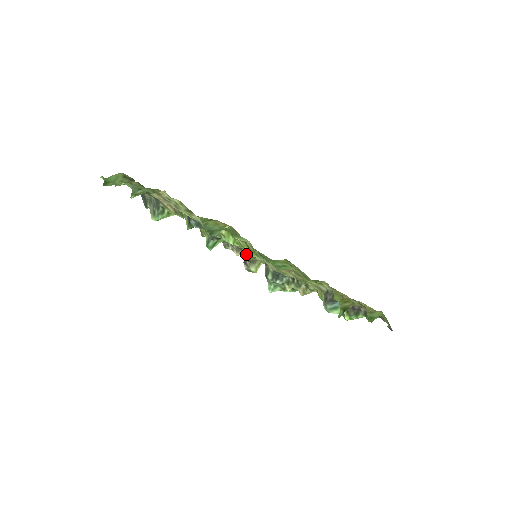
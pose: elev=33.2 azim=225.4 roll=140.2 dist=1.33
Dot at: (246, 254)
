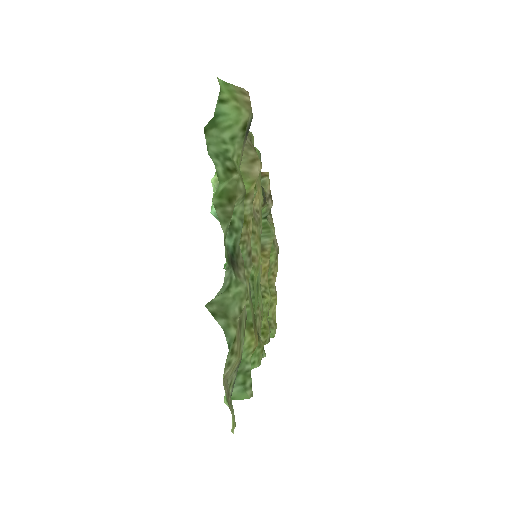
Dot at: occluded
